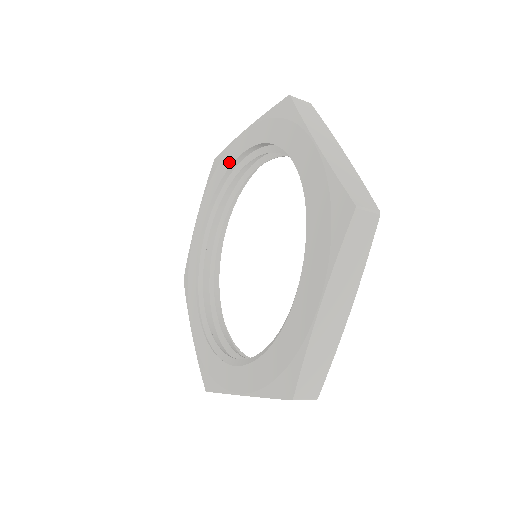
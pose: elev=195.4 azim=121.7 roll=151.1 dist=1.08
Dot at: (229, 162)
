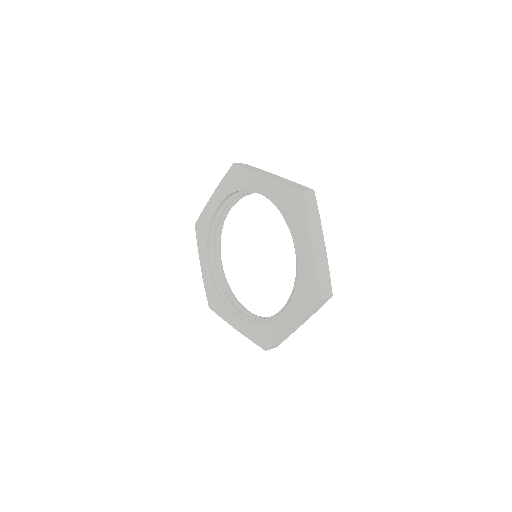
Dot at: (209, 218)
